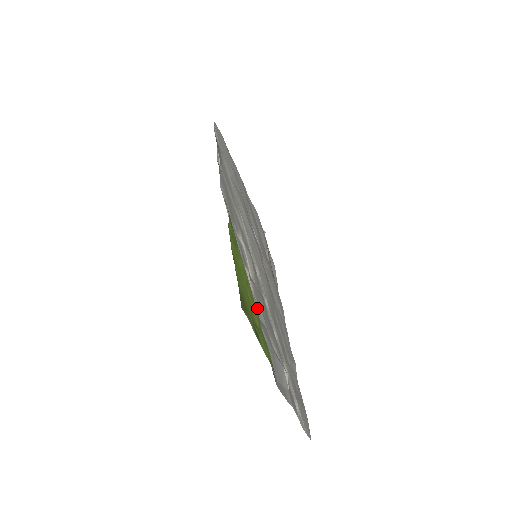
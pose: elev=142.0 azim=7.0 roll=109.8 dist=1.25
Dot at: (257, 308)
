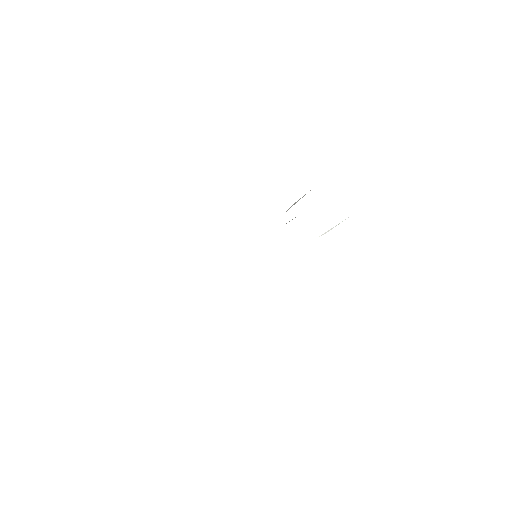
Dot at: occluded
